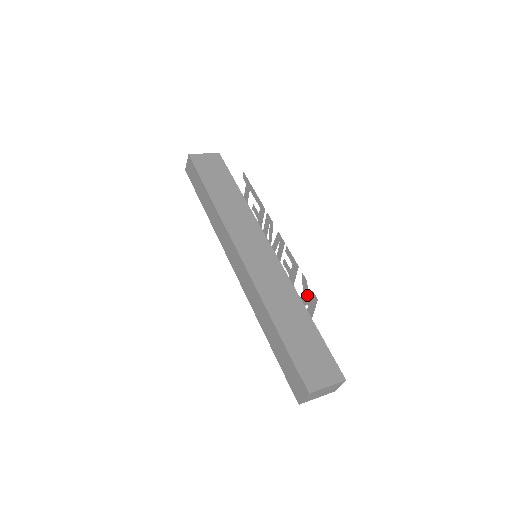
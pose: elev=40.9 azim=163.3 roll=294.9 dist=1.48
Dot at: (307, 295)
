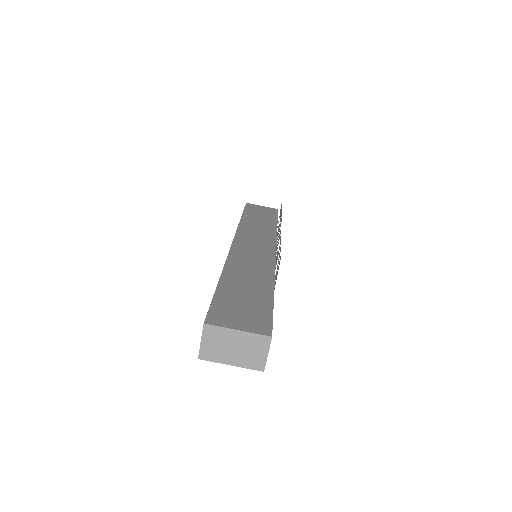
Dot at: occluded
